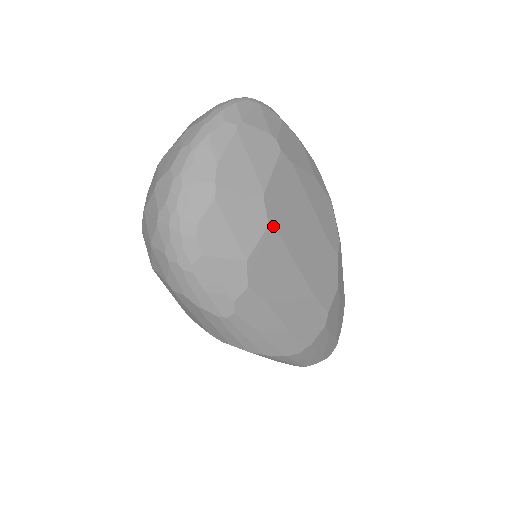
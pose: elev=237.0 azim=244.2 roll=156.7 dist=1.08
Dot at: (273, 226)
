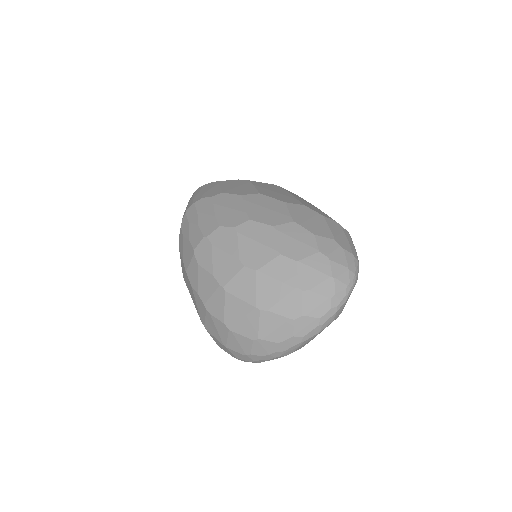
Dot at: occluded
